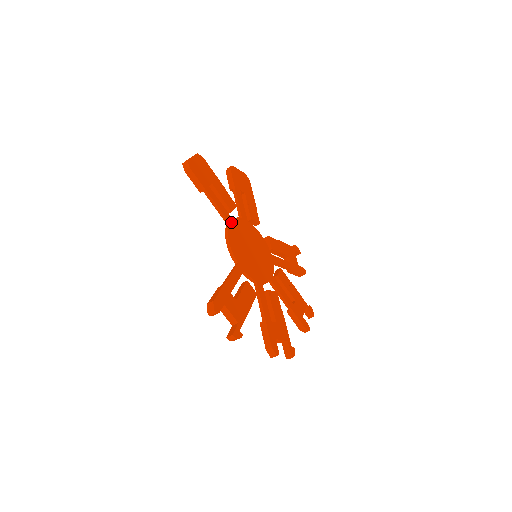
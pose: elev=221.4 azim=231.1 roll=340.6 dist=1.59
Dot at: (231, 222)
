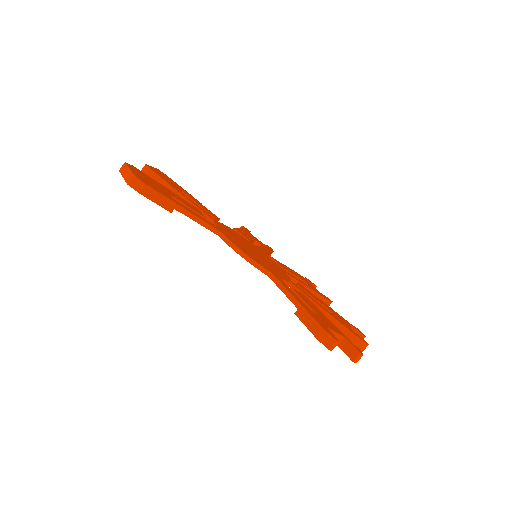
Dot at: (220, 231)
